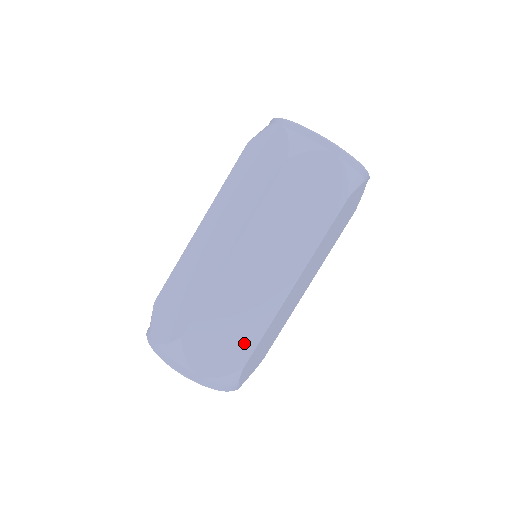
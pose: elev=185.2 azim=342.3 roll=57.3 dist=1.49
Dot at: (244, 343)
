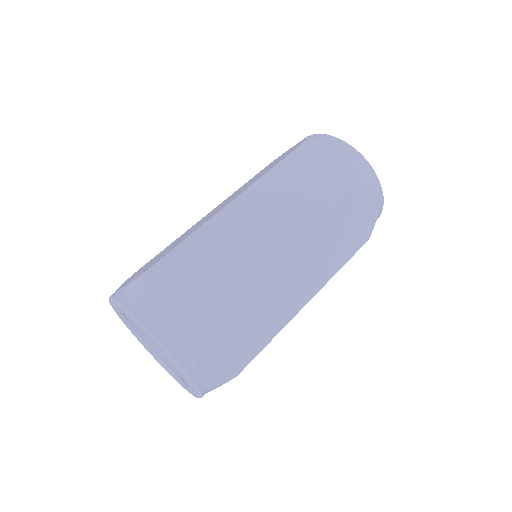
Dot at: (251, 348)
